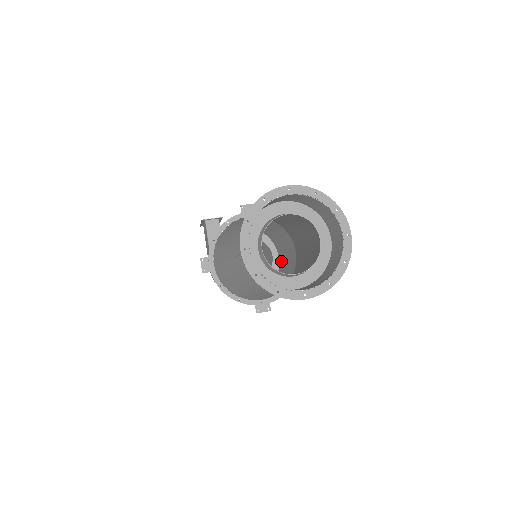
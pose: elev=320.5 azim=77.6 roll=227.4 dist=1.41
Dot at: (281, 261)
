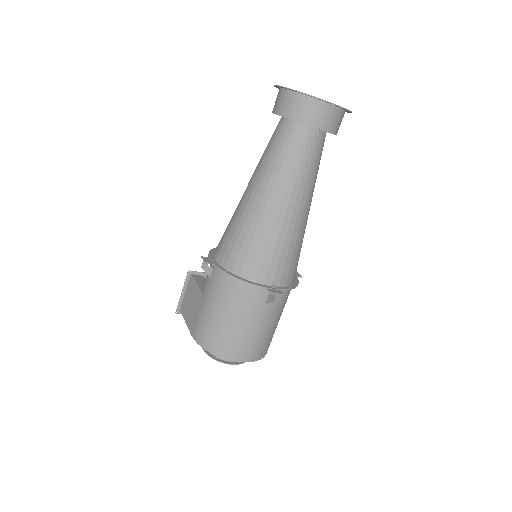
Dot at: occluded
